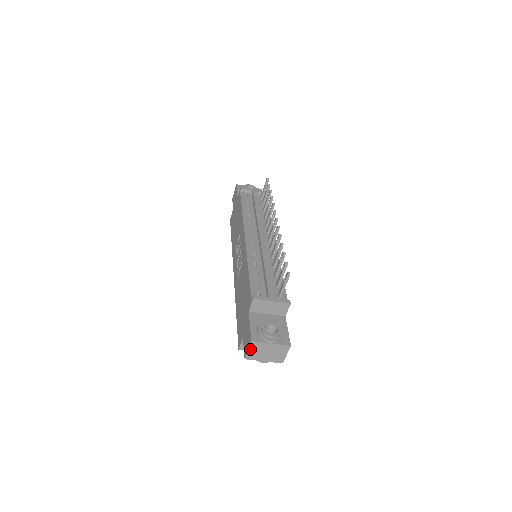
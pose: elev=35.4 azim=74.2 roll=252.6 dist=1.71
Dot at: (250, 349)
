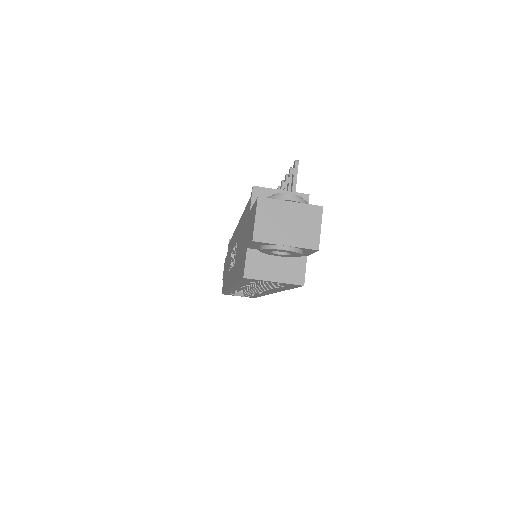
Dot at: (258, 216)
